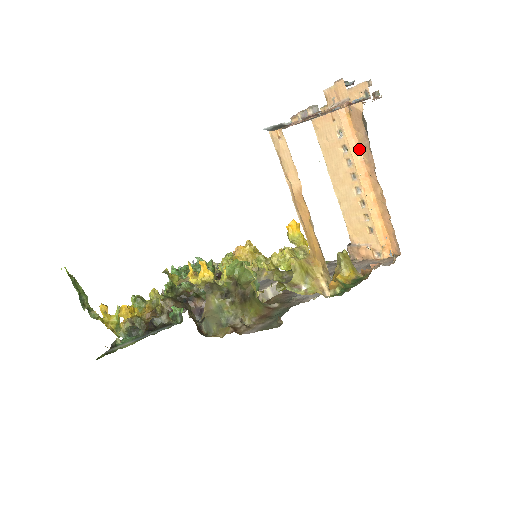
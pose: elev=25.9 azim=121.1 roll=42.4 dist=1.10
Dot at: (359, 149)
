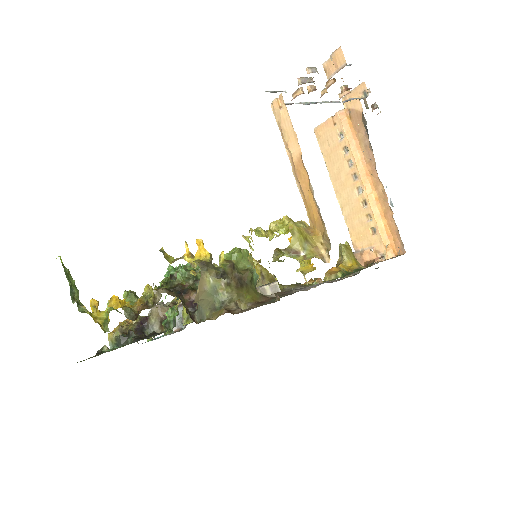
Dot at: (360, 149)
